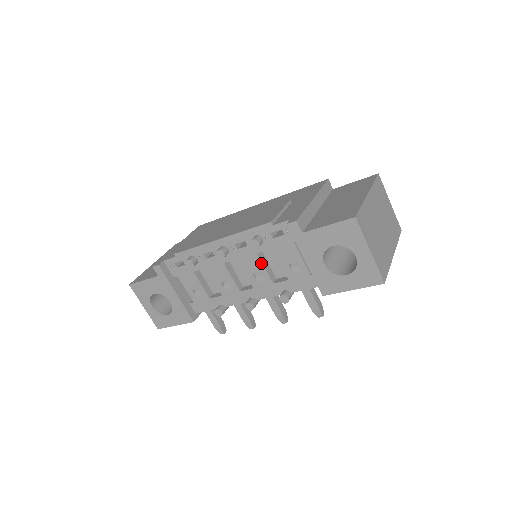
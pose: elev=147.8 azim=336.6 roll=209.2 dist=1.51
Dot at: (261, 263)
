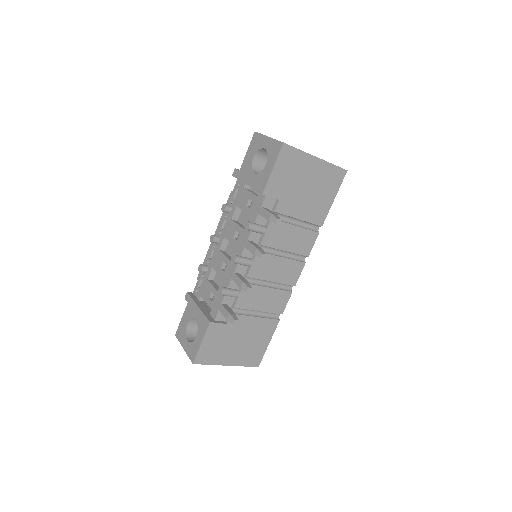
Dot at: (235, 223)
